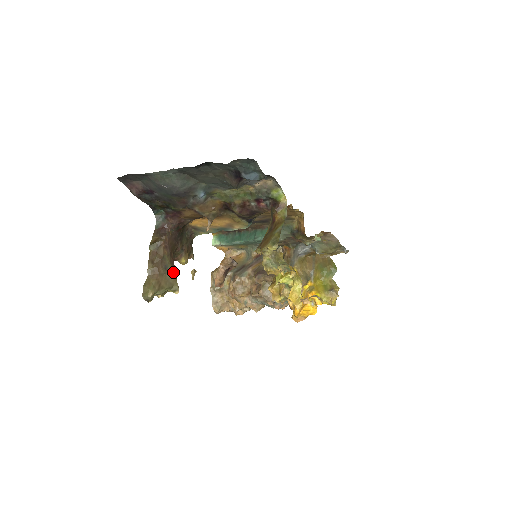
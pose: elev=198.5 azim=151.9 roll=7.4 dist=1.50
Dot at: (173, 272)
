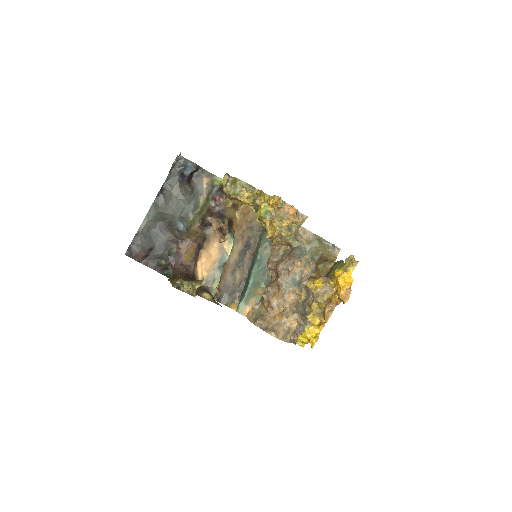
Dot at: occluded
